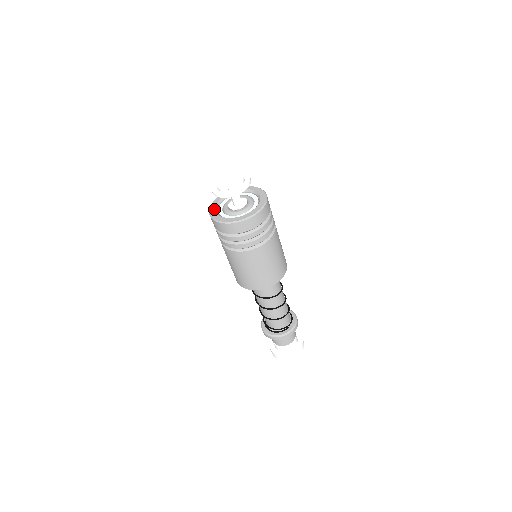
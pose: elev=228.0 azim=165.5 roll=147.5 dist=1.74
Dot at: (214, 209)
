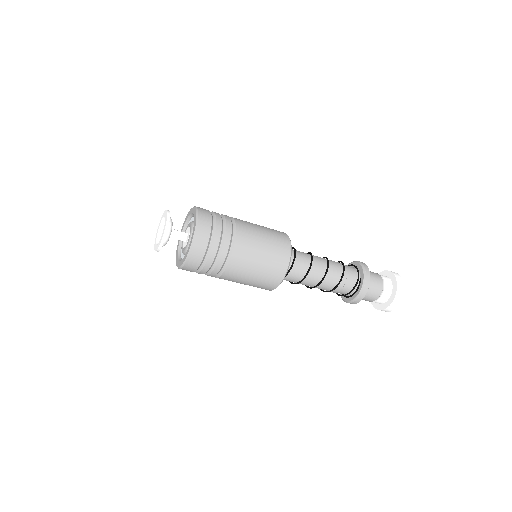
Dot at: (177, 259)
